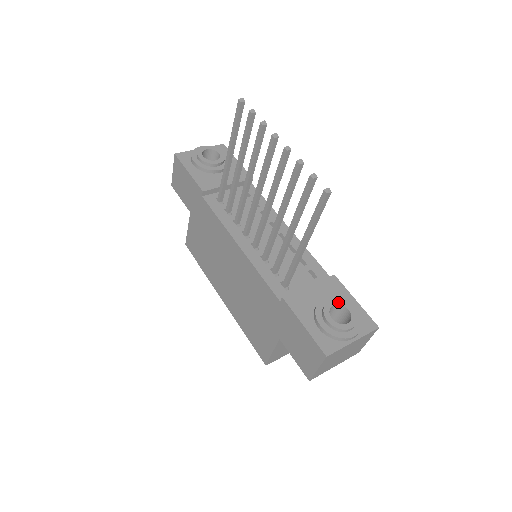
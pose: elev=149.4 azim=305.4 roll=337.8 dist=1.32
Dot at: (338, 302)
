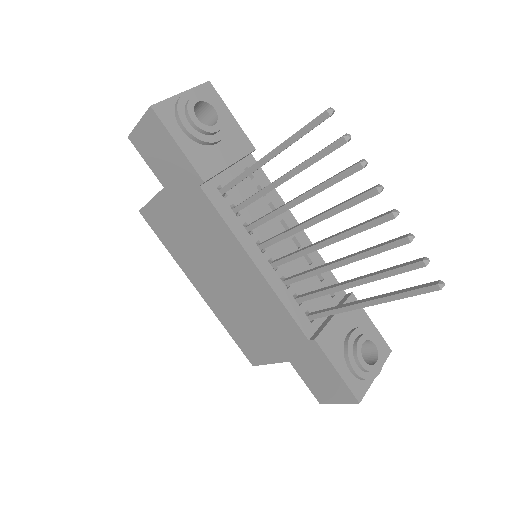
Dot at: (366, 337)
